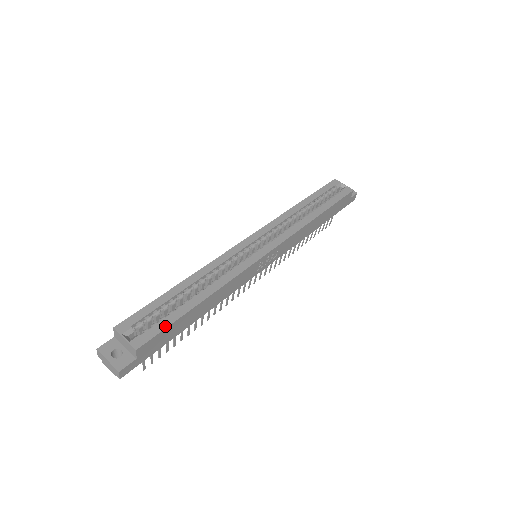
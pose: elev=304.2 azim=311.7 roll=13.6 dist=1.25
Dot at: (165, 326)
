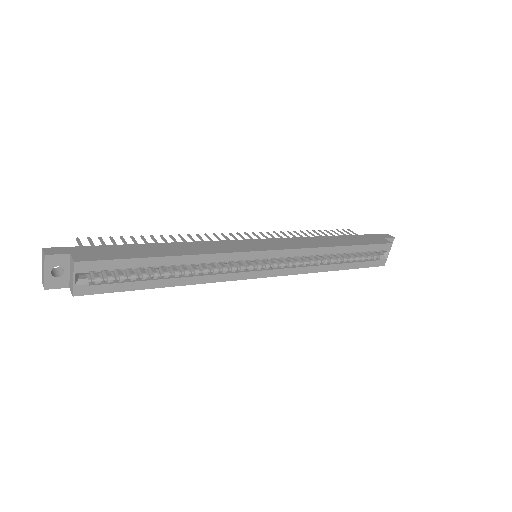
Dot at: (116, 290)
